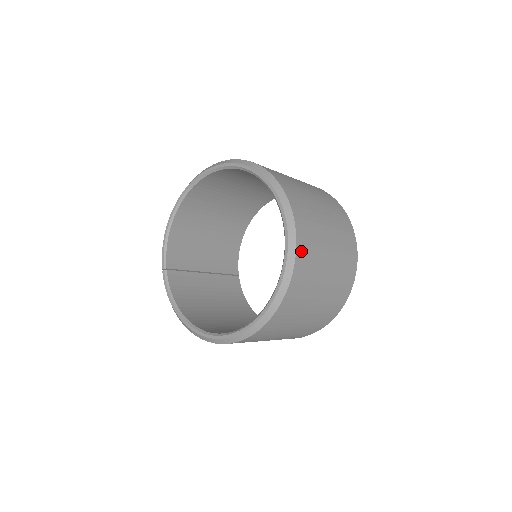
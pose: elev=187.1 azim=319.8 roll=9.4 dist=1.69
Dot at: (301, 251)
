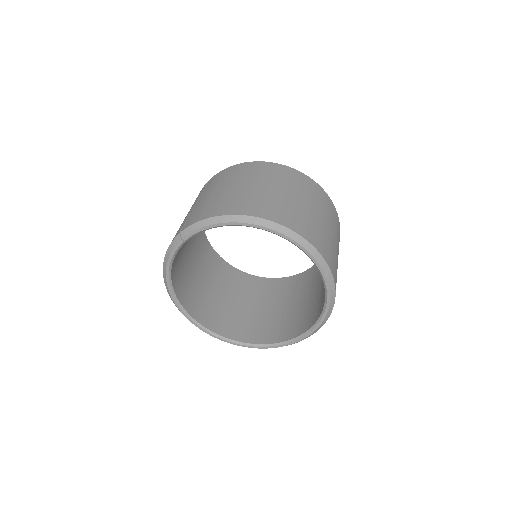
Dot at: occluded
